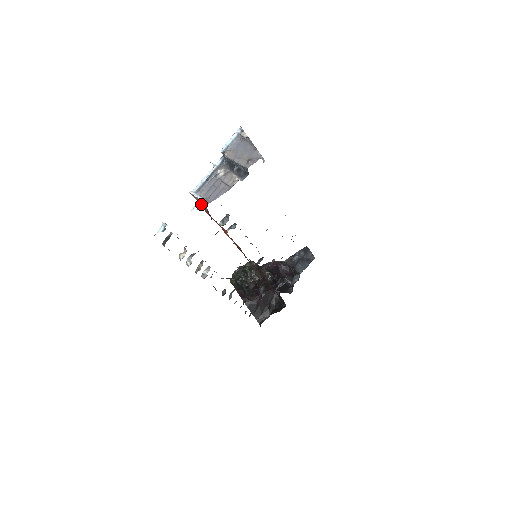
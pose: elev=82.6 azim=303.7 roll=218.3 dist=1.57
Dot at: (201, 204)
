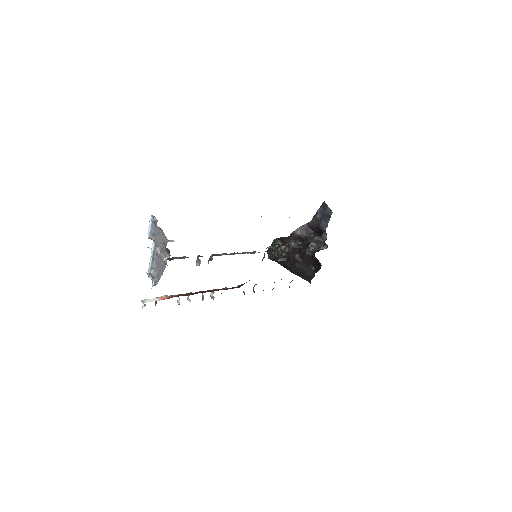
Dot at: (155, 282)
